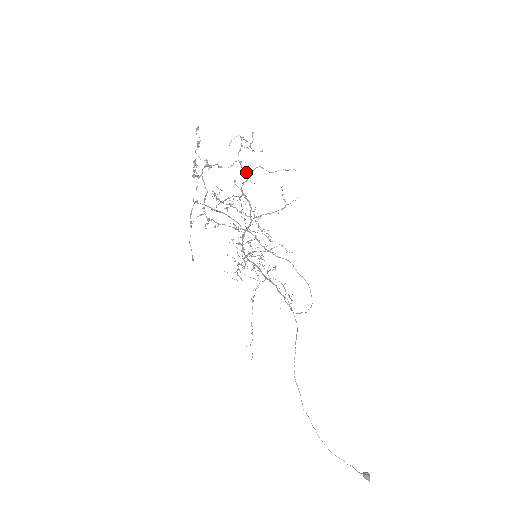
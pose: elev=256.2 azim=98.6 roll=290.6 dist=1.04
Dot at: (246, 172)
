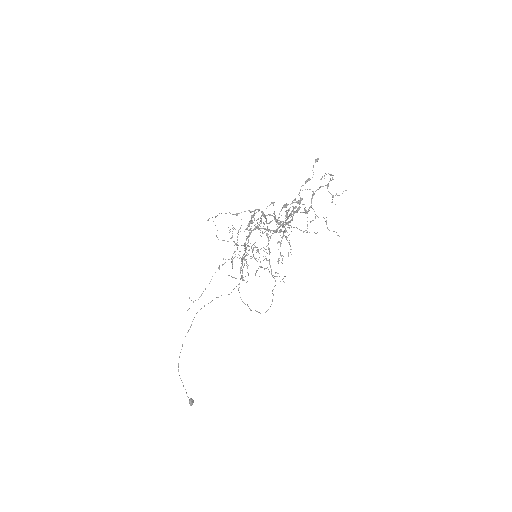
Dot at: (311, 206)
